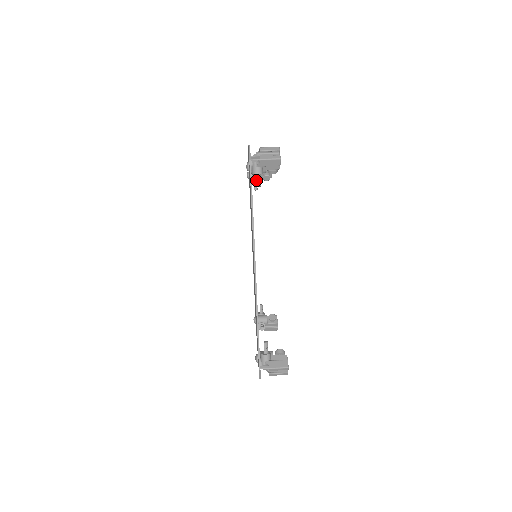
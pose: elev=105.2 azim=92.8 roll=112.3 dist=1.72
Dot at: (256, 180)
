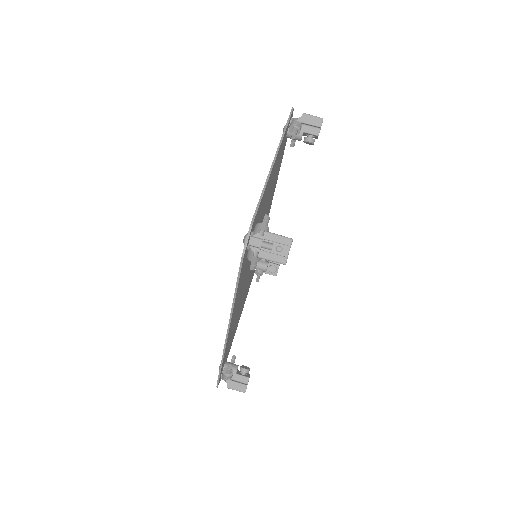
Dot at: occluded
